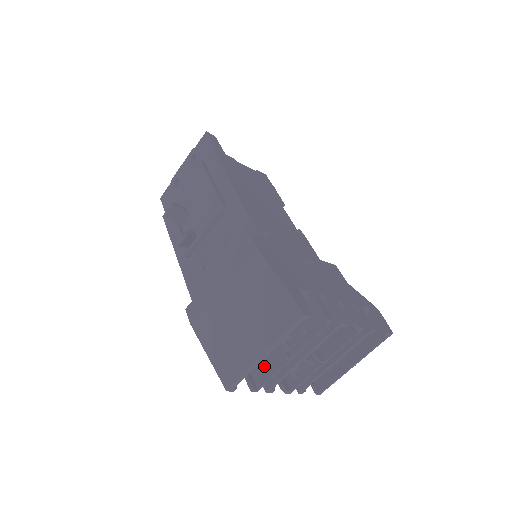
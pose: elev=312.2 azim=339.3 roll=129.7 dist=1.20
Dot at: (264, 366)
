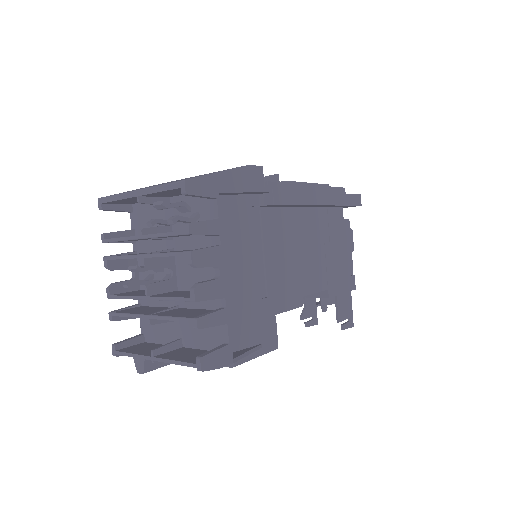
Dot at: occluded
